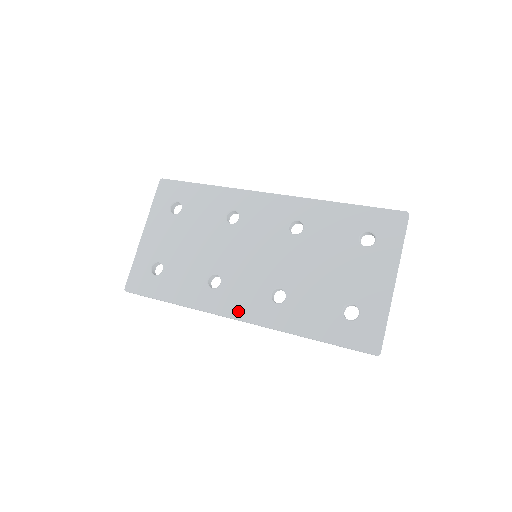
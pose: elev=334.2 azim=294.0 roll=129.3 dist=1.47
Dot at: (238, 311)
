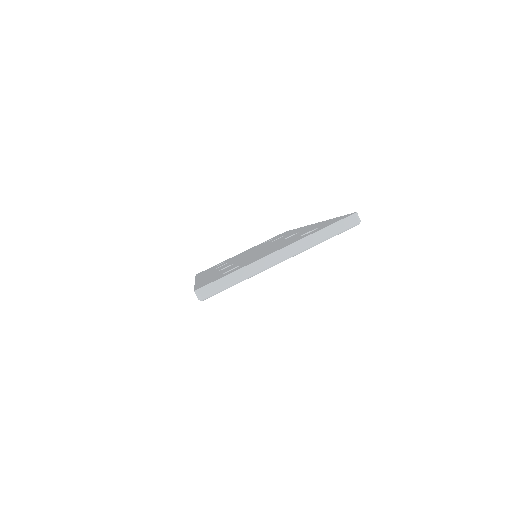
Dot at: (203, 276)
